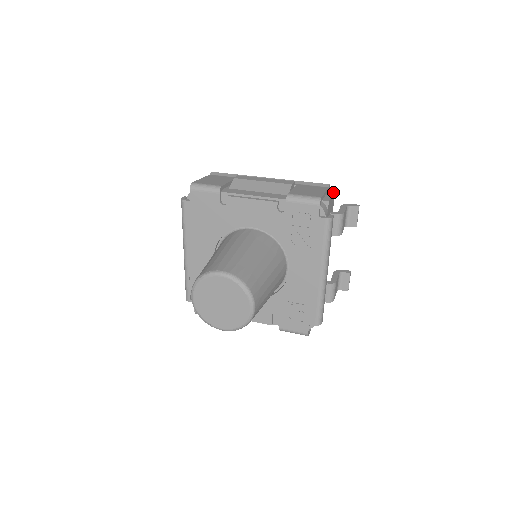
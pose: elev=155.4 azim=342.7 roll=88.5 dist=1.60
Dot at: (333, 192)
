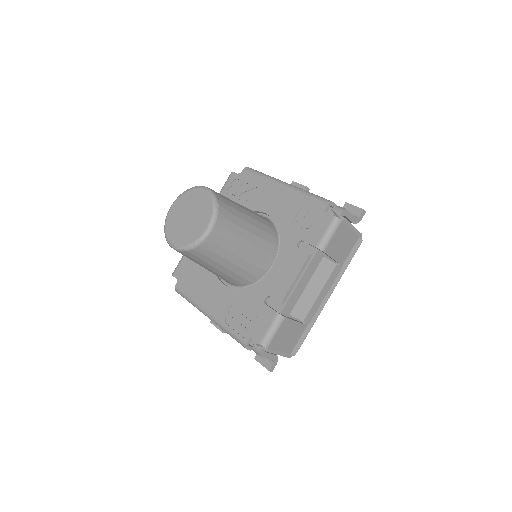
Dot at: occluded
